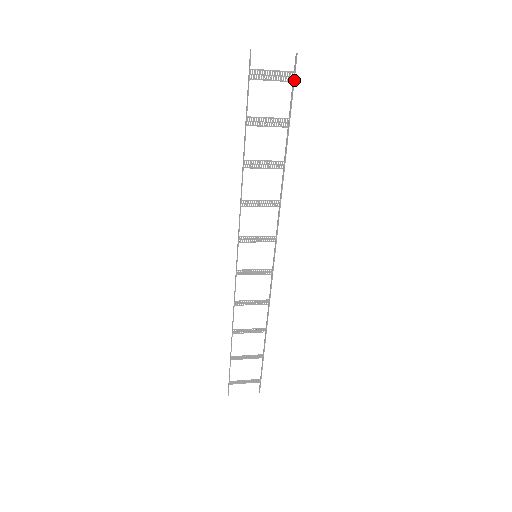
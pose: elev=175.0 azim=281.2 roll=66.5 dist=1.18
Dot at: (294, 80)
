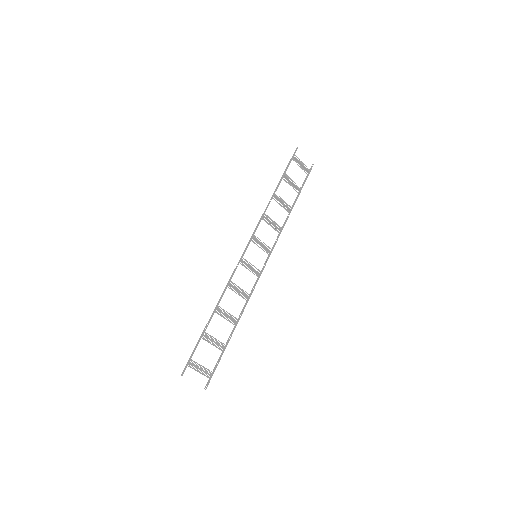
Dot at: (309, 173)
